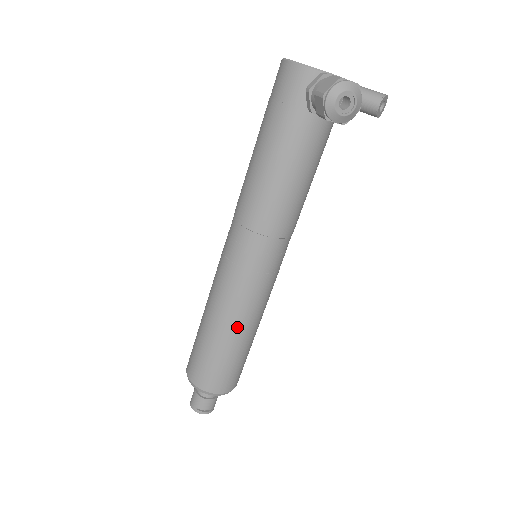
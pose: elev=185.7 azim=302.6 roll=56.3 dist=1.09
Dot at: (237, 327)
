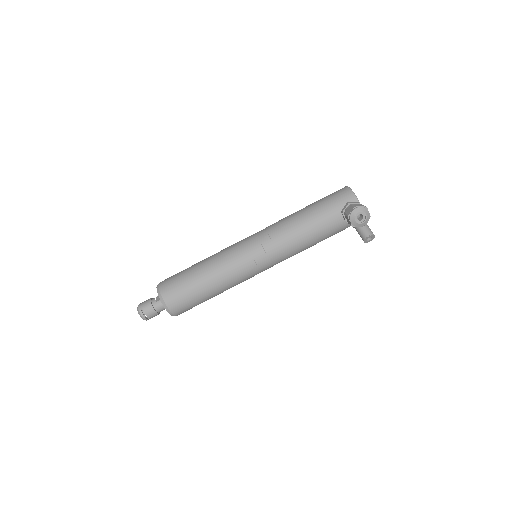
Dot at: (216, 278)
